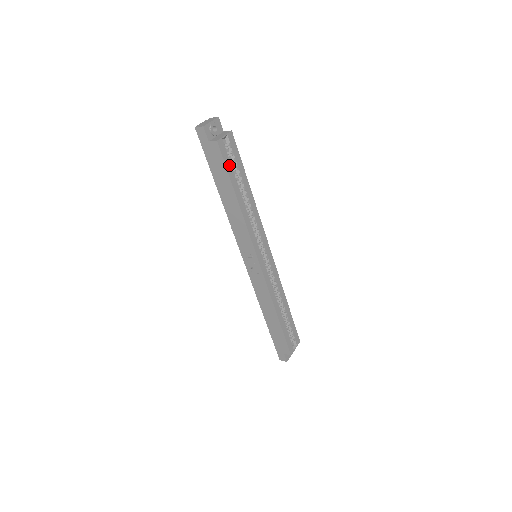
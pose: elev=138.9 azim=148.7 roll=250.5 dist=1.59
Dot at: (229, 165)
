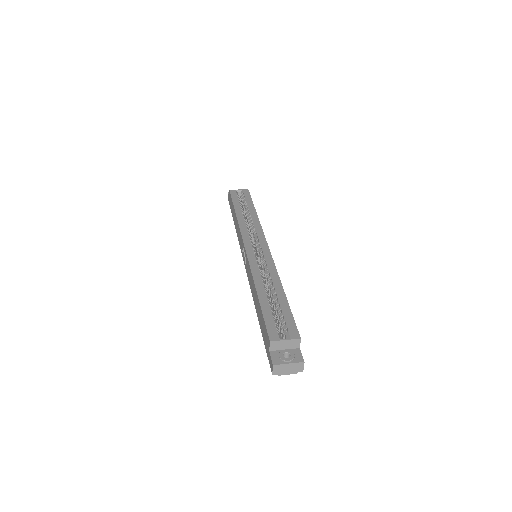
Dot at: (236, 199)
